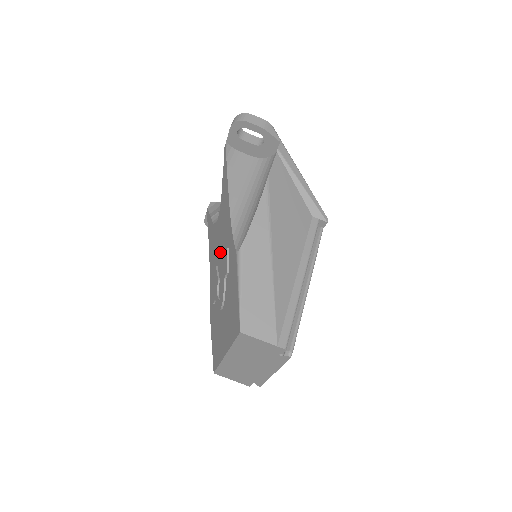
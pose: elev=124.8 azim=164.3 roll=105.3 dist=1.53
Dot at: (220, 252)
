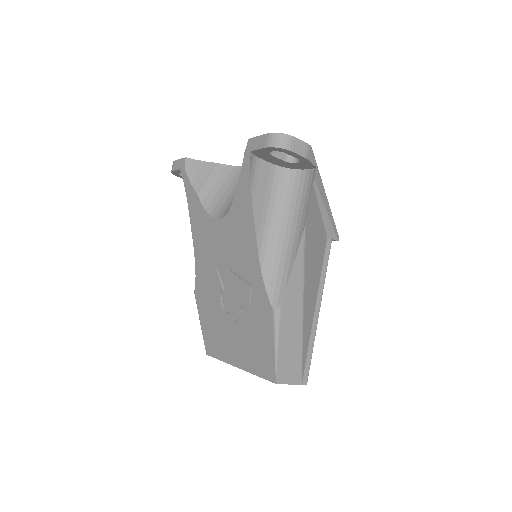
Dot at: (227, 264)
